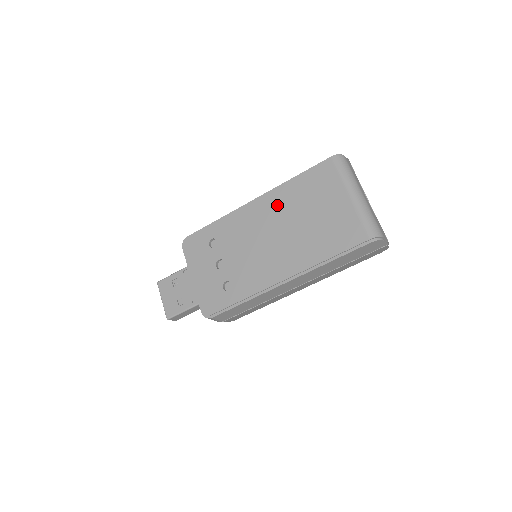
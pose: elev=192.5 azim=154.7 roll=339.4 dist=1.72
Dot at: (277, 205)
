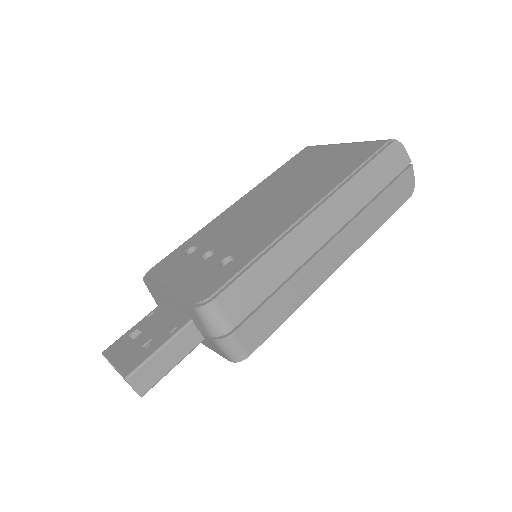
Dot at: (264, 189)
